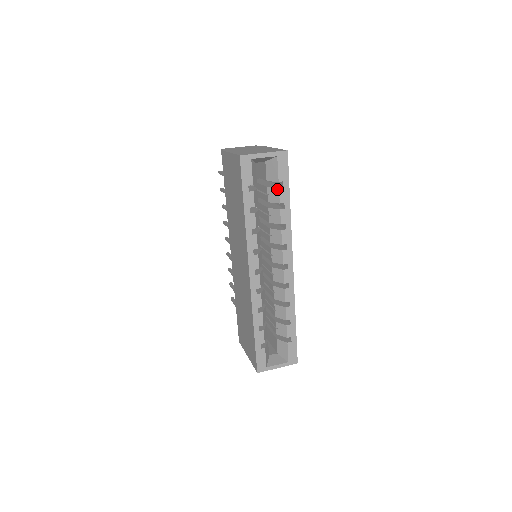
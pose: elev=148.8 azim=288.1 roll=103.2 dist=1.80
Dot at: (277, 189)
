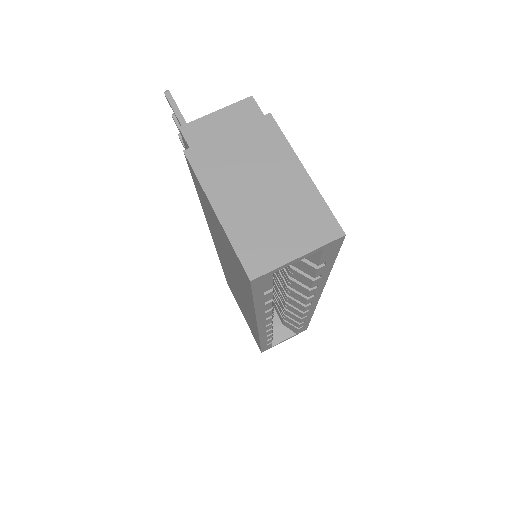
Dot at: (313, 268)
